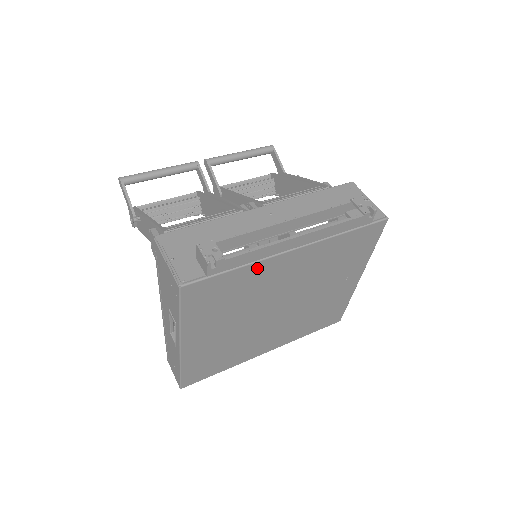
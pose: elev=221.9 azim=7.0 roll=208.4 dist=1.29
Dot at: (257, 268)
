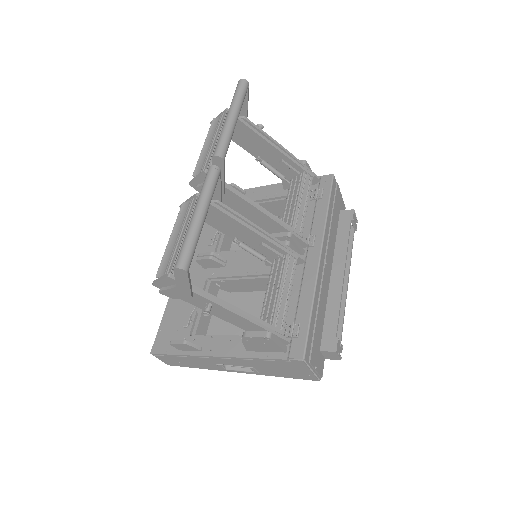
Dot at: occluded
